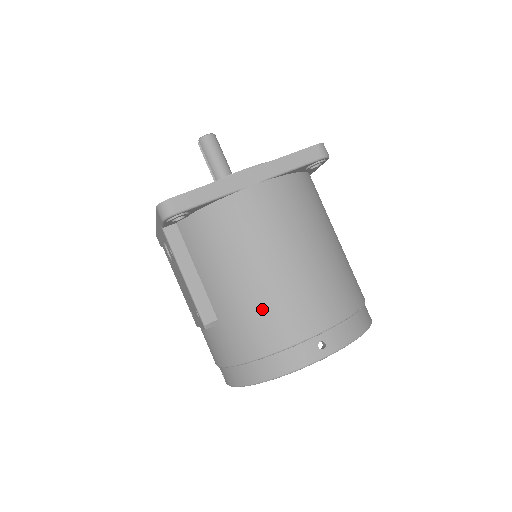
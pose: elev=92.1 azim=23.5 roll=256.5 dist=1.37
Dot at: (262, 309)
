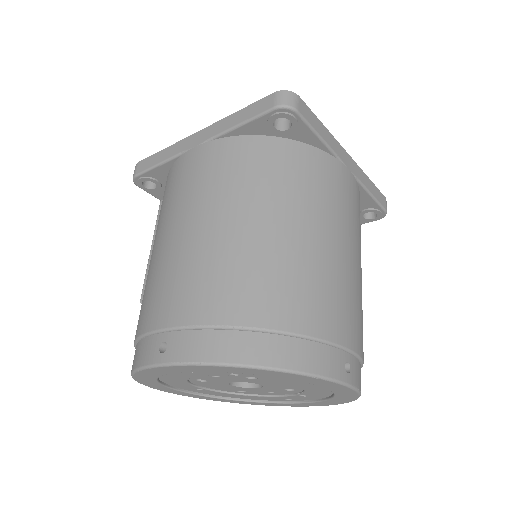
Dot at: (148, 284)
